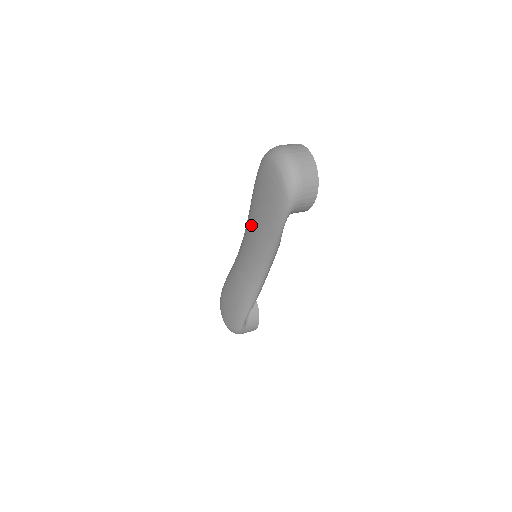
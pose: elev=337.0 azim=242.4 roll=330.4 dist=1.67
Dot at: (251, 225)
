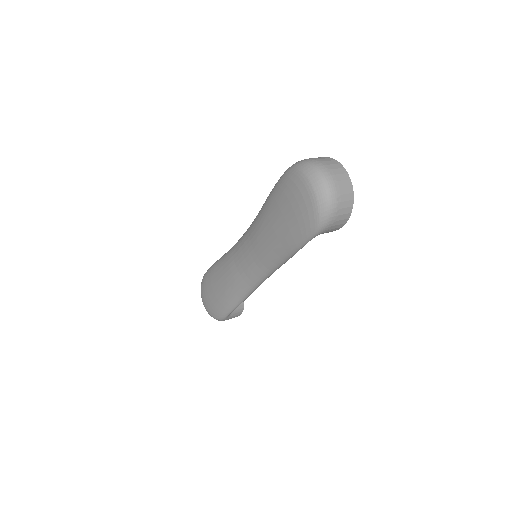
Dot at: (261, 231)
